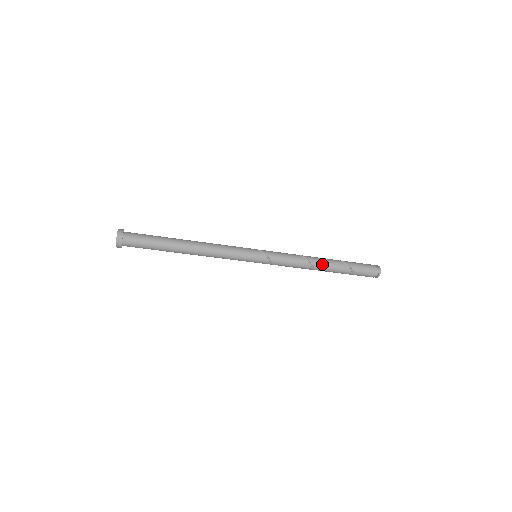
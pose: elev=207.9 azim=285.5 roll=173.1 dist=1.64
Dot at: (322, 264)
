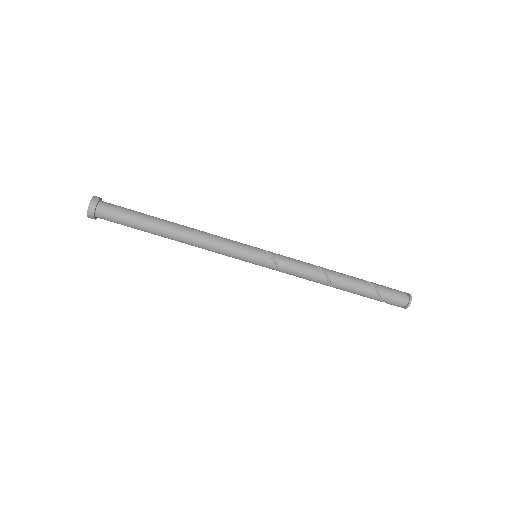
Dot at: (338, 275)
